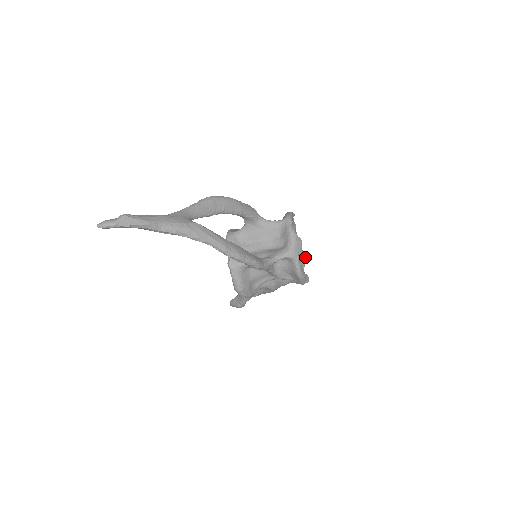
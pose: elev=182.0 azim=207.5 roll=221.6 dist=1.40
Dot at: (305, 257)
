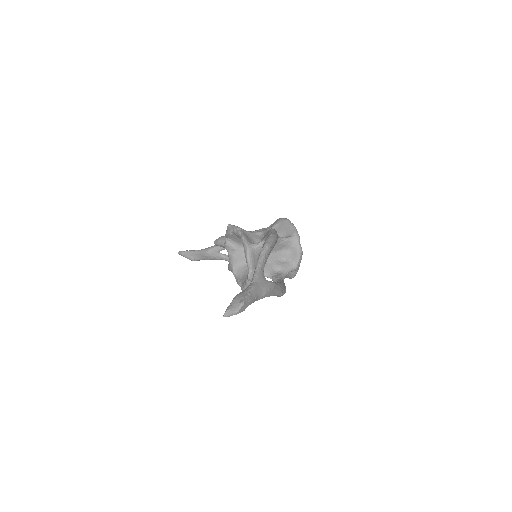
Dot at: occluded
